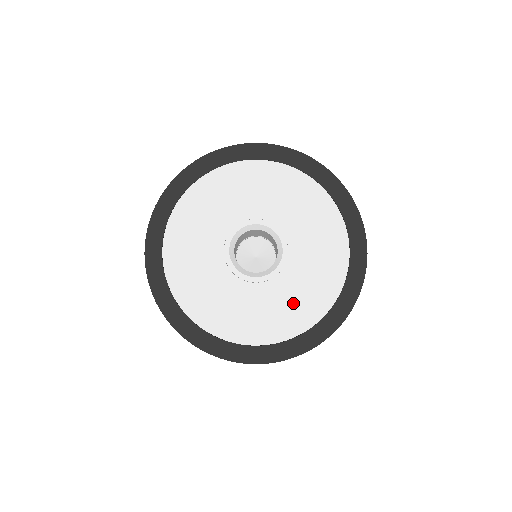
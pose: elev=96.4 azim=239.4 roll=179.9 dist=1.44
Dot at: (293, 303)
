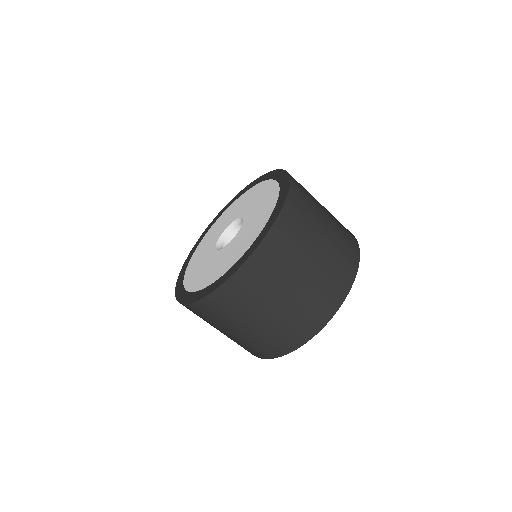
Dot at: (215, 268)
